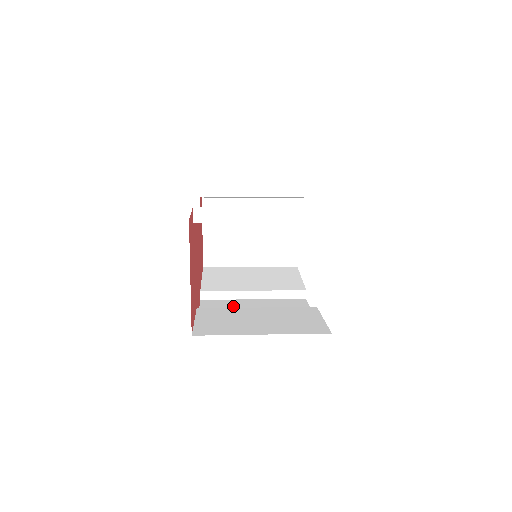
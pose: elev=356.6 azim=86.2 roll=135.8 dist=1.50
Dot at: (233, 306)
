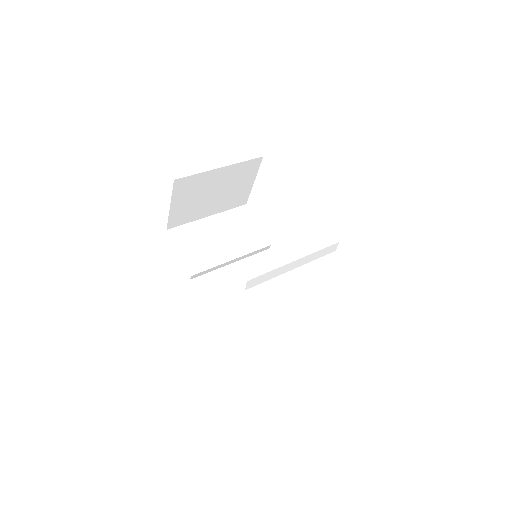
Dot at: (224, 283)
